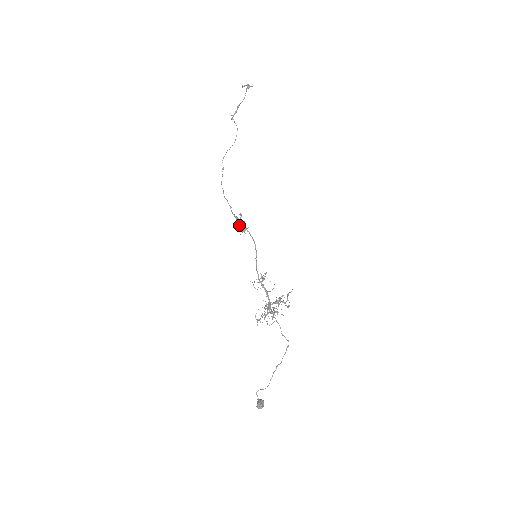
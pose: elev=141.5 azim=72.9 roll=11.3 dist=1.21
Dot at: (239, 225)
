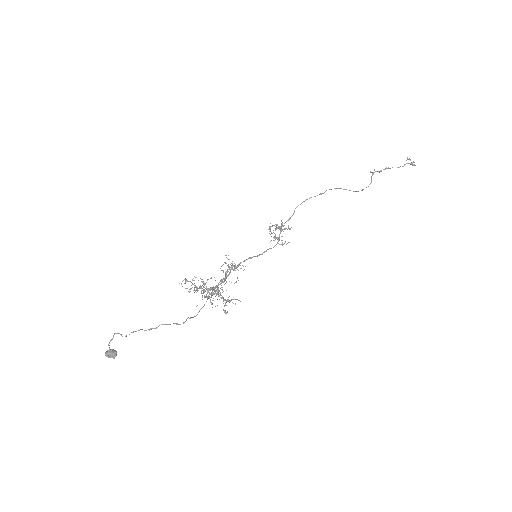
Dot at: (276, 227)
